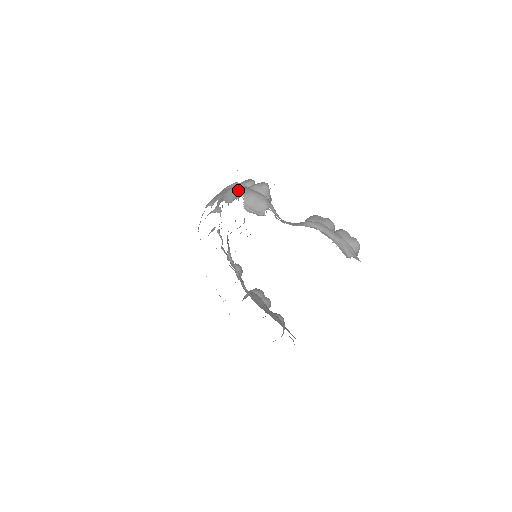
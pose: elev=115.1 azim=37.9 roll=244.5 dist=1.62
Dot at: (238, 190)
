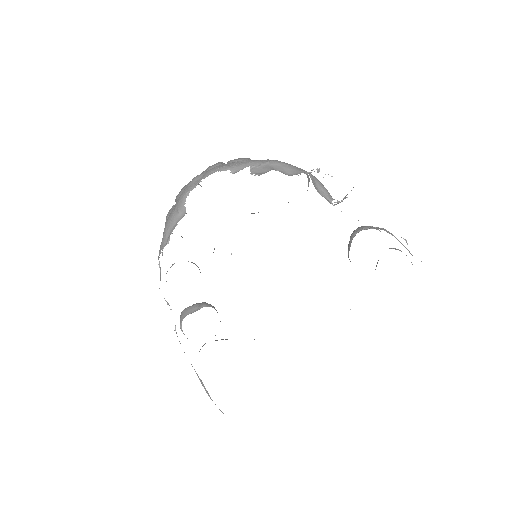
Dot at: (292, 165)
